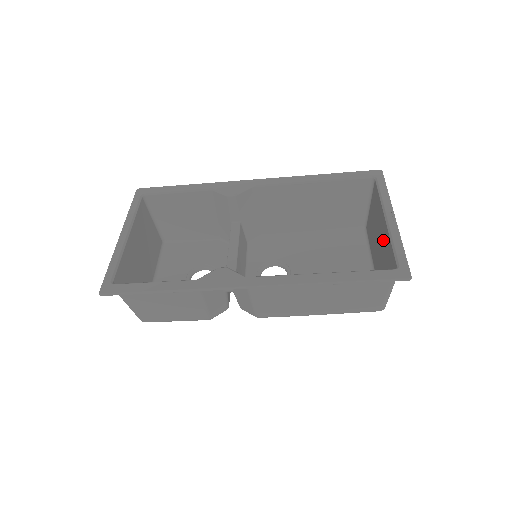
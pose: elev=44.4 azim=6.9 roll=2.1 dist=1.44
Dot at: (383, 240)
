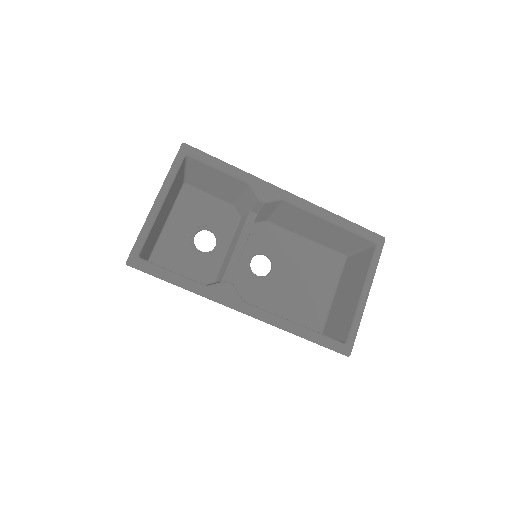
Dot at: (351, 302)
